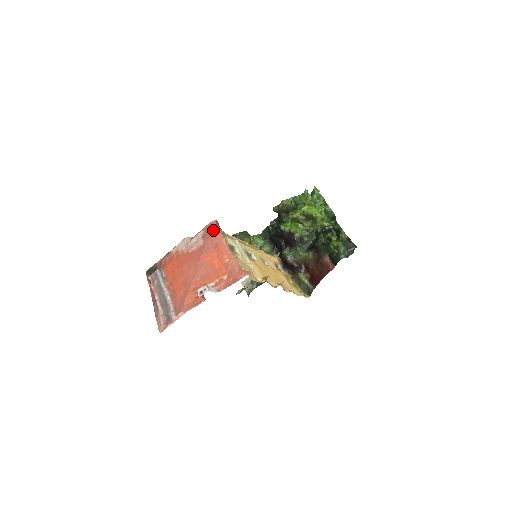
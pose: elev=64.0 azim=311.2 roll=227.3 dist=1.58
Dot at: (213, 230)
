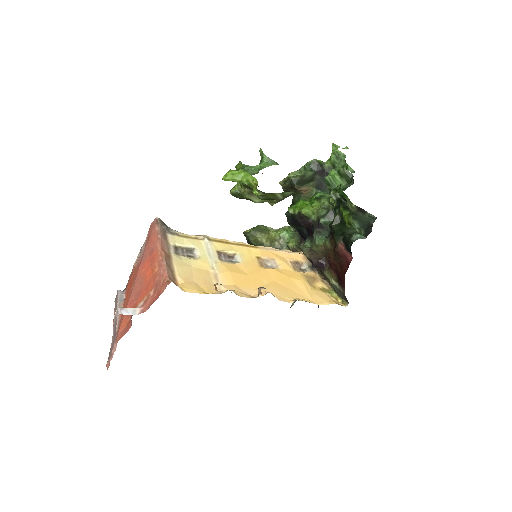
Dot at: (152, 232)
